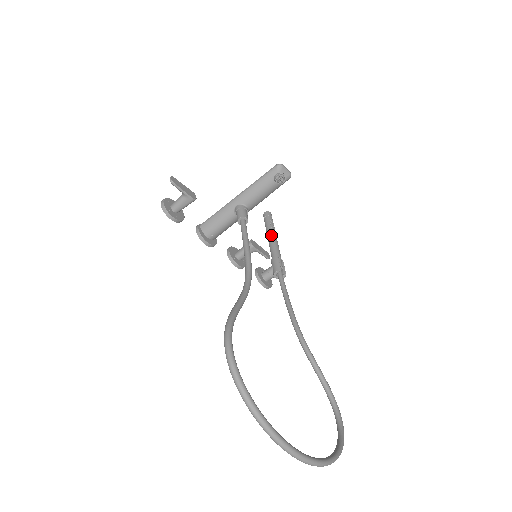
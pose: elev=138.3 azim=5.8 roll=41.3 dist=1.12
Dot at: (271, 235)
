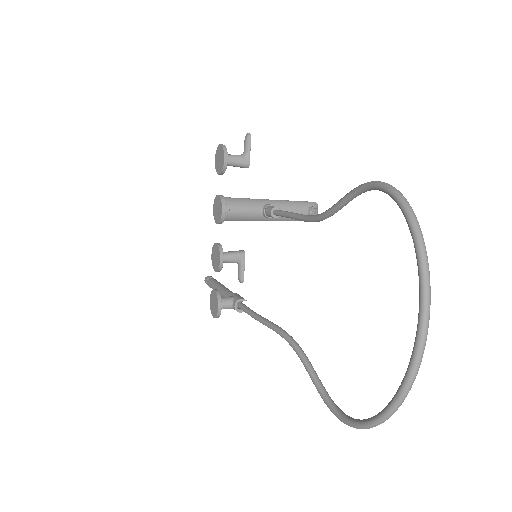
Dot at: occluded
